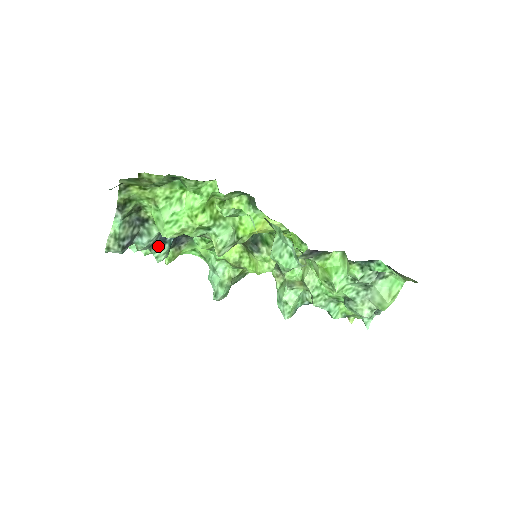
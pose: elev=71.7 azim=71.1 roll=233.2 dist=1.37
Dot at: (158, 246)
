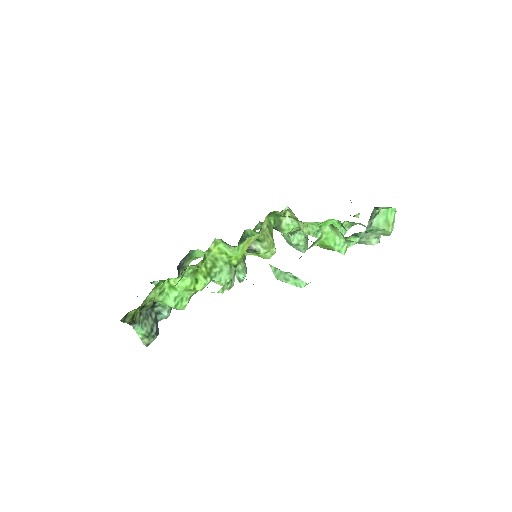
Dot at: occluded
